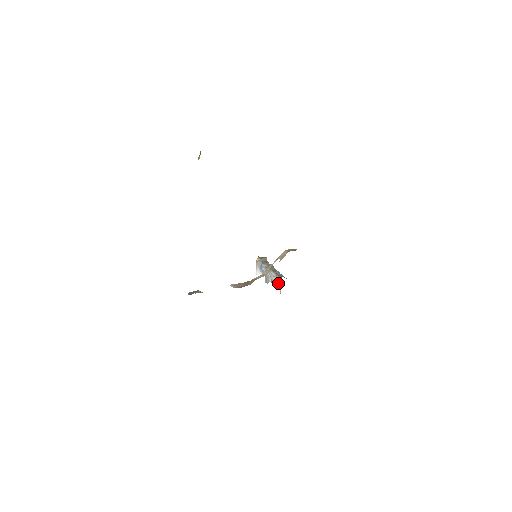
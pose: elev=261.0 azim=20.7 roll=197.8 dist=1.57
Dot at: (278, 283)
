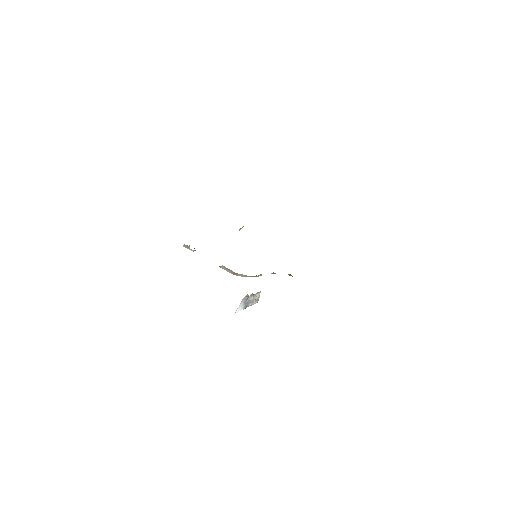
Dot at: occluded
